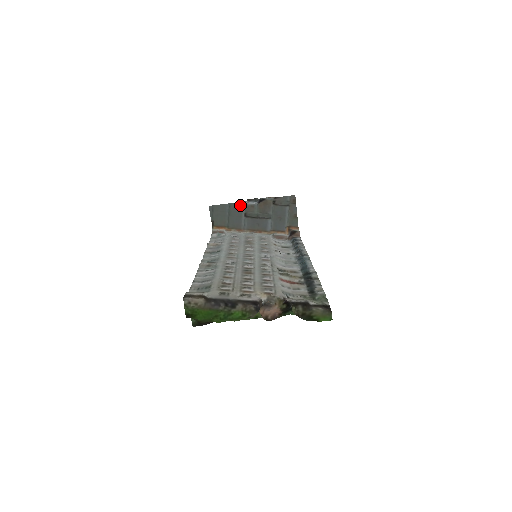
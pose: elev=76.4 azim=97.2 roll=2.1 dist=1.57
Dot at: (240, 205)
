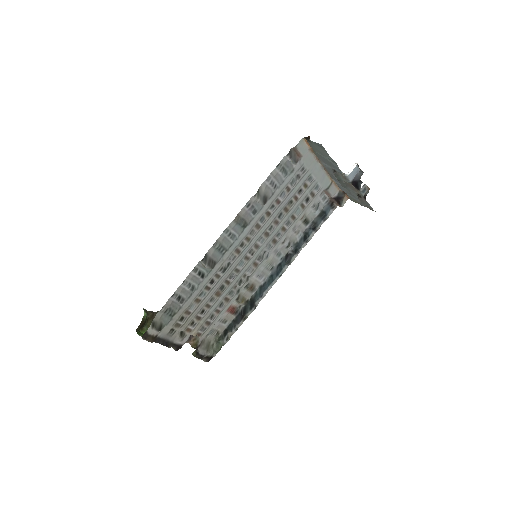
Dot at: (340, 170)
